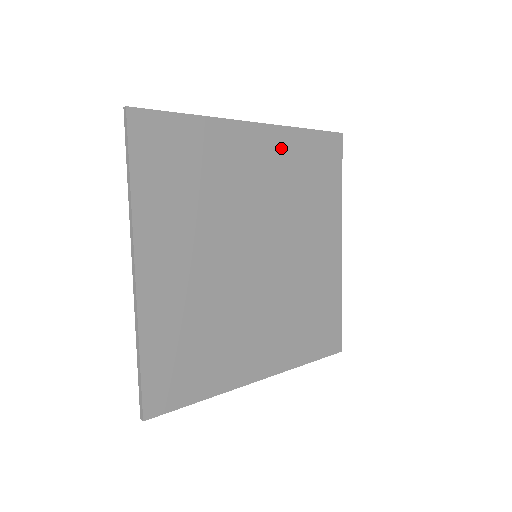
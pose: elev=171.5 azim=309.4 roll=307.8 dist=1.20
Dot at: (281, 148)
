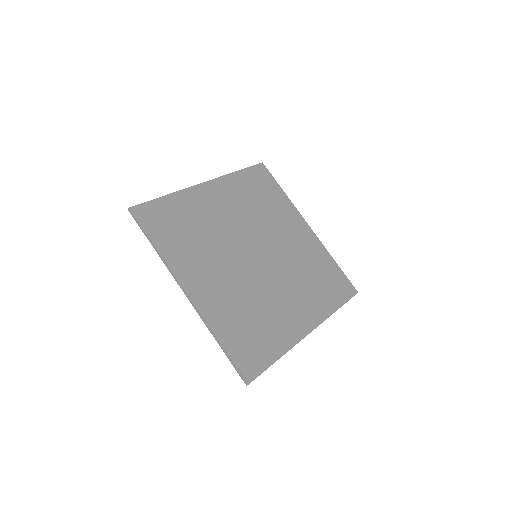
Dot at: (230, 188)
